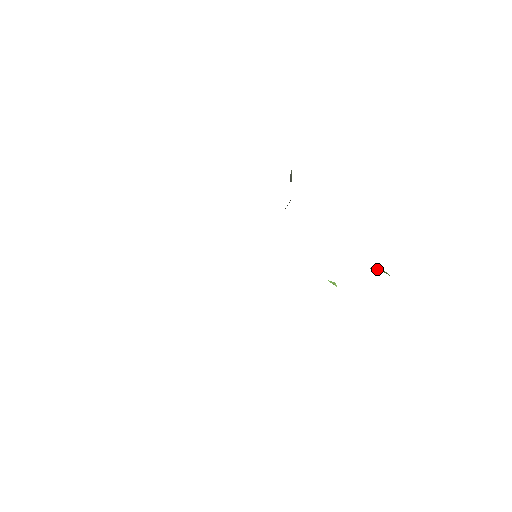
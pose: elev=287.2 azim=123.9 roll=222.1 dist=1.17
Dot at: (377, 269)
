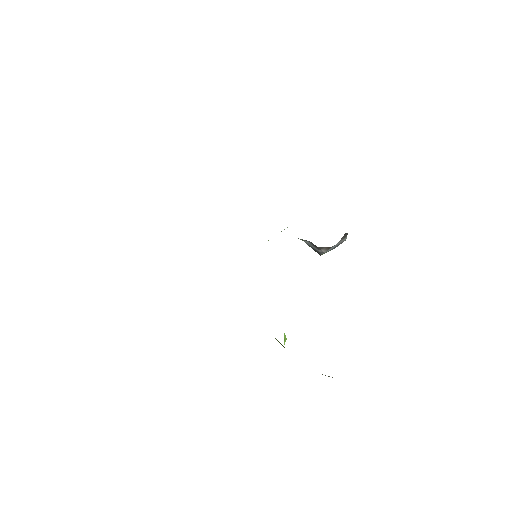
Dot at: occluded
